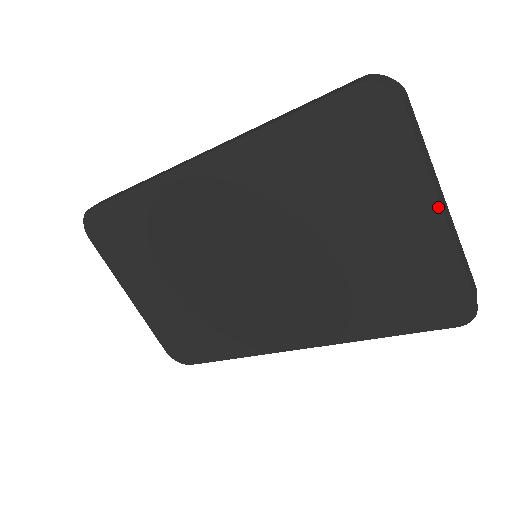
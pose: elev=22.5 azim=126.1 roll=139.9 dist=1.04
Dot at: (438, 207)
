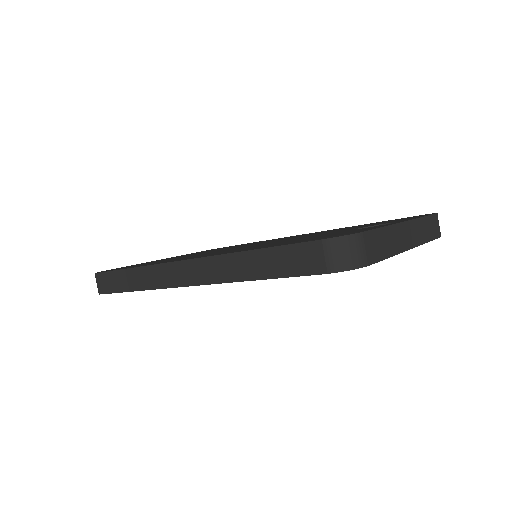
Dot at: (407, 250)
